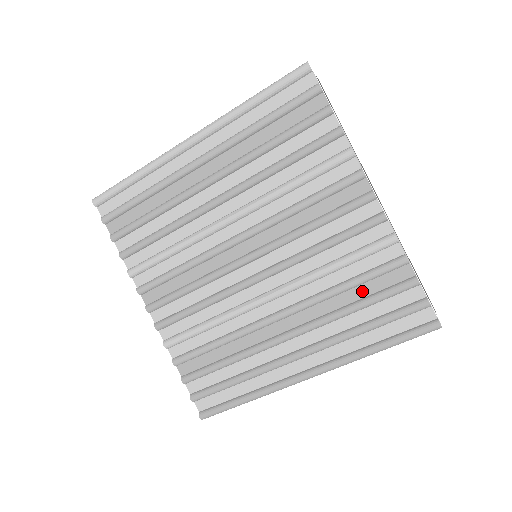
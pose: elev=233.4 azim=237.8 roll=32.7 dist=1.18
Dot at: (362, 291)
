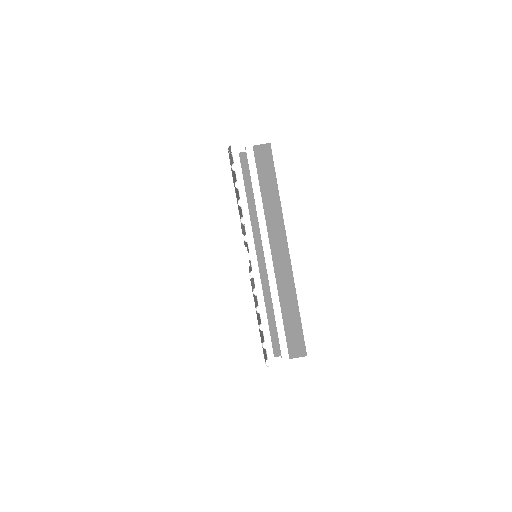
Dot at: occluded
